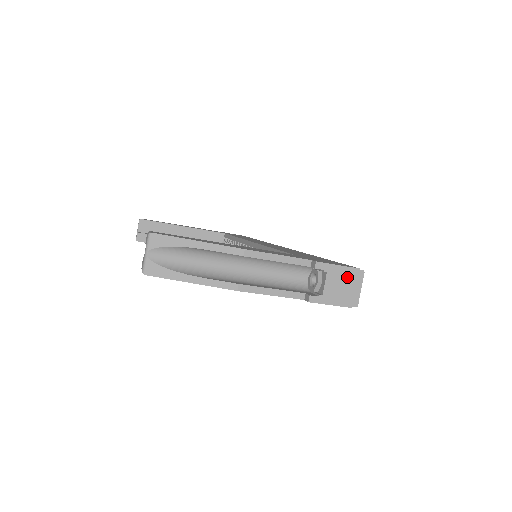
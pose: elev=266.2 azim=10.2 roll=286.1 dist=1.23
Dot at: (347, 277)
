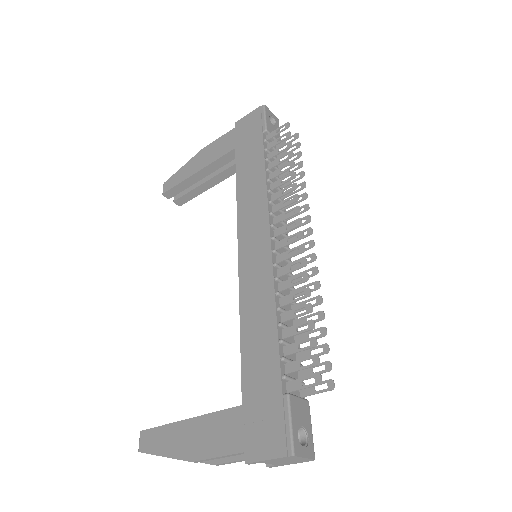
Dot at: (283, 460)
